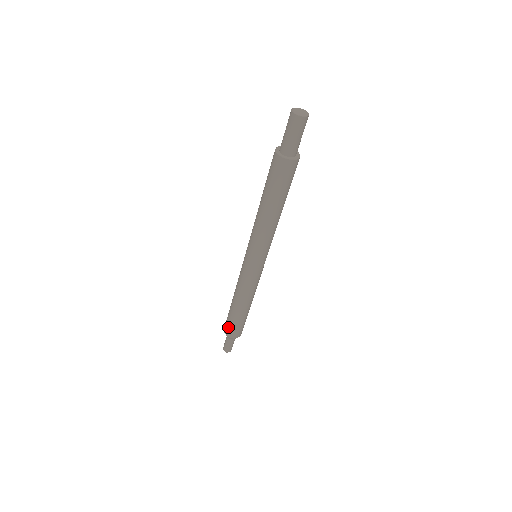
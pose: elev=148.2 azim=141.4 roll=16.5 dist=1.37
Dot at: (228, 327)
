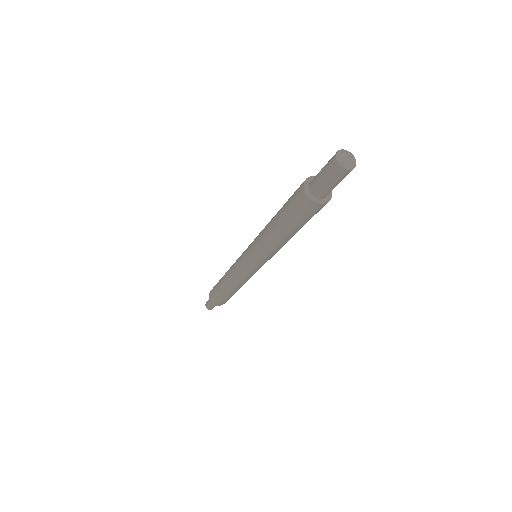
Dot at: (216, 300)
